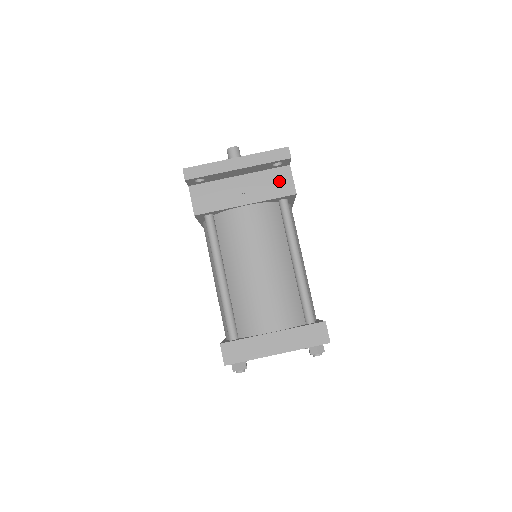
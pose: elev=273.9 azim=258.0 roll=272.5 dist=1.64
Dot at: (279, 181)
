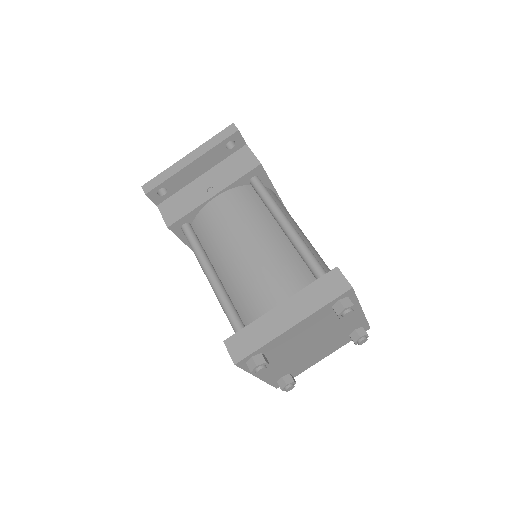
Dot at: (240, 161)
